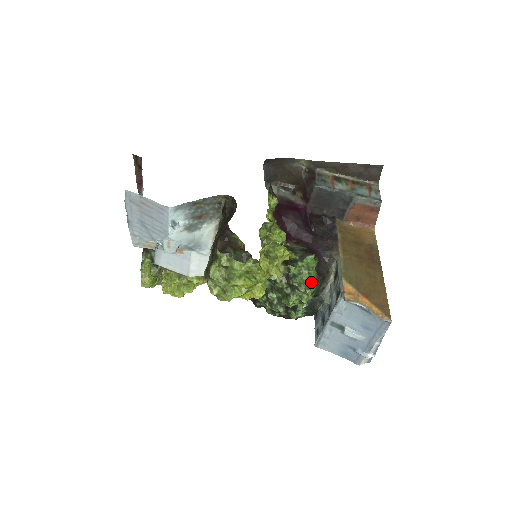
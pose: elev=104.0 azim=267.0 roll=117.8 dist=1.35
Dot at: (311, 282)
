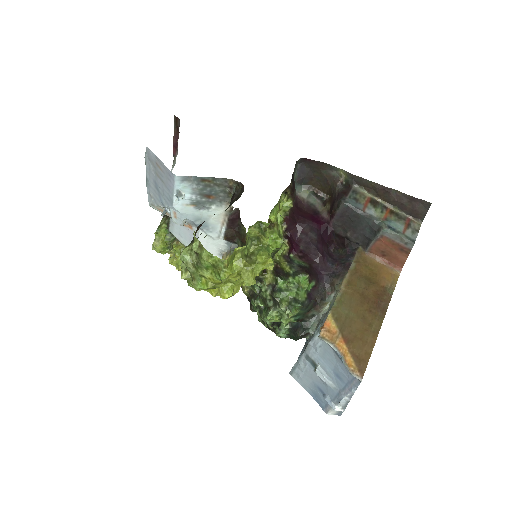
Dot at: (295, 303)
